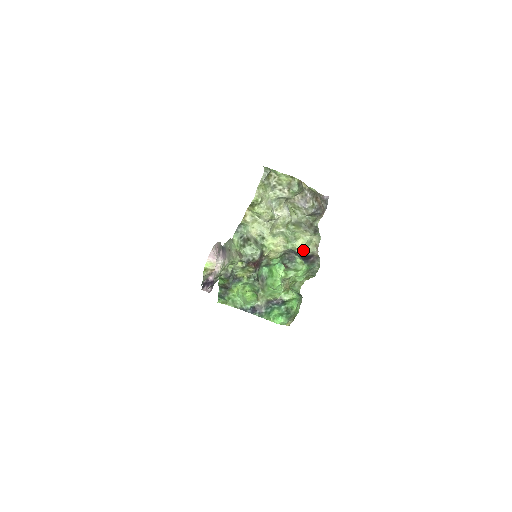
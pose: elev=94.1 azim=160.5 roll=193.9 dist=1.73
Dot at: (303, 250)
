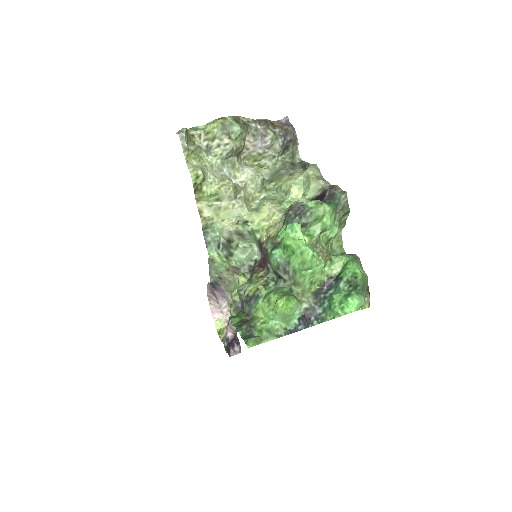
Dot at: (307, 197)
